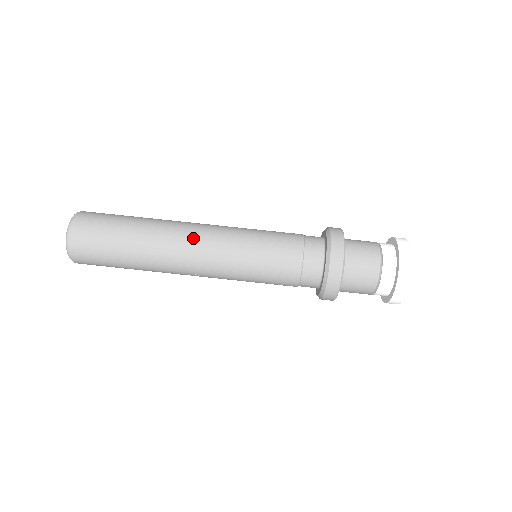
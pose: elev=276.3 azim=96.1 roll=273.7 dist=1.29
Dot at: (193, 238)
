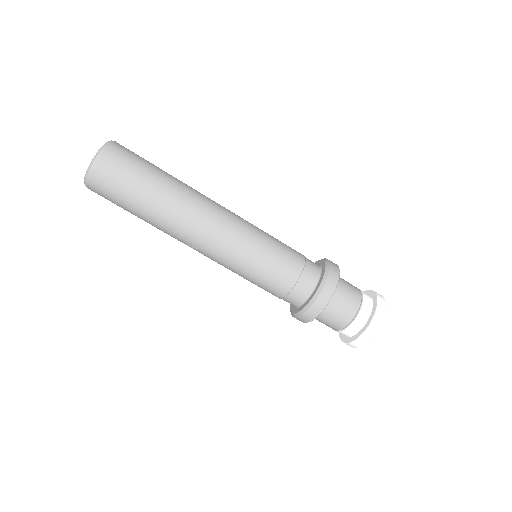
Dot at: (213, 217)
